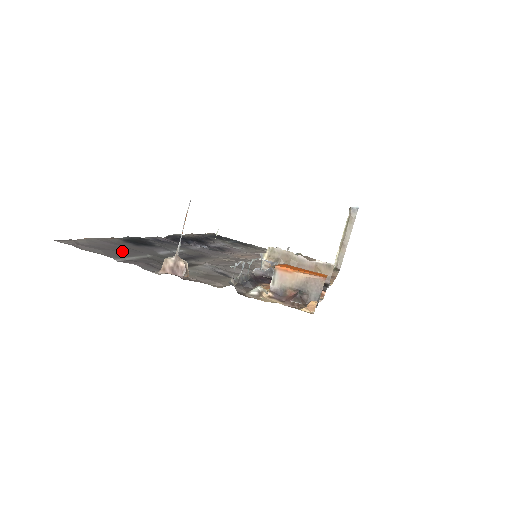
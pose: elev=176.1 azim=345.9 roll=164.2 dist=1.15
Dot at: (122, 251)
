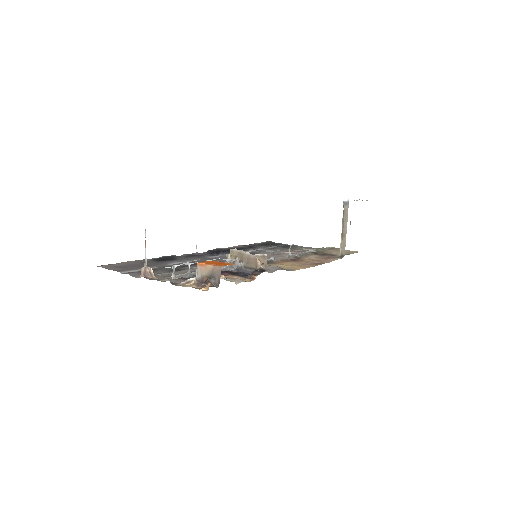
Dot at: (136, 267)
